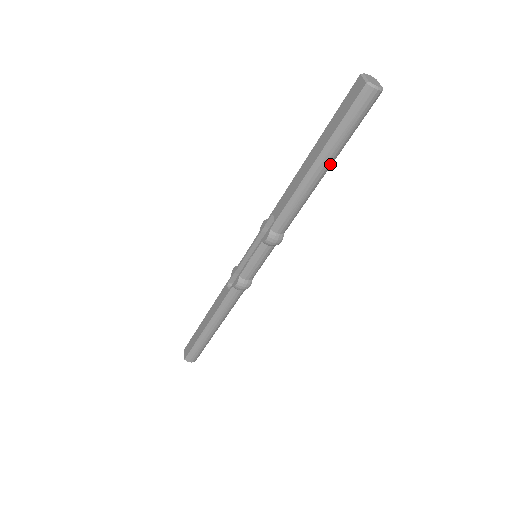
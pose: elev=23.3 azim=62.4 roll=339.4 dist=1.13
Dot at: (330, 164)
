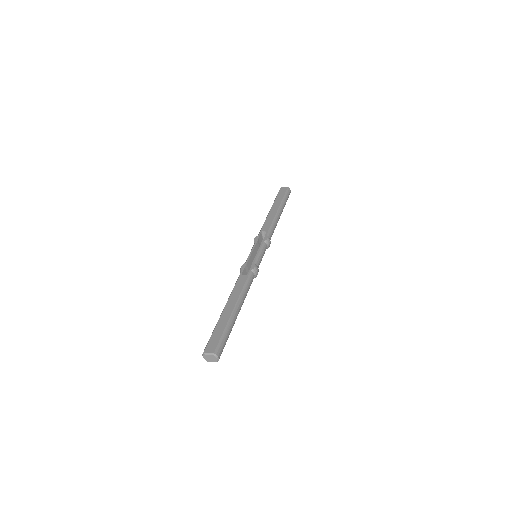
Dot at: (281, 213)
